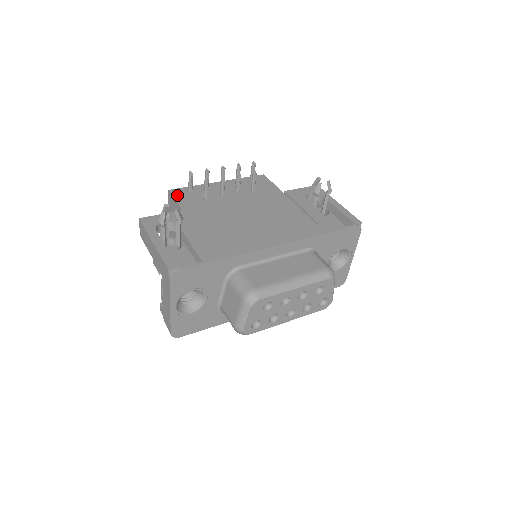
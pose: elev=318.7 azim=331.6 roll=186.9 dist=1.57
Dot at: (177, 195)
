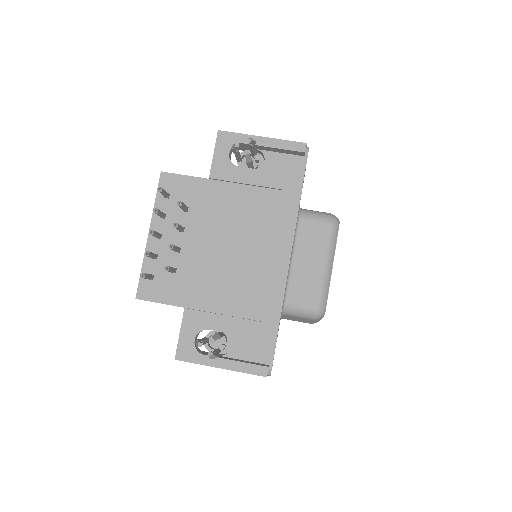
Dot at: (151, 296)
